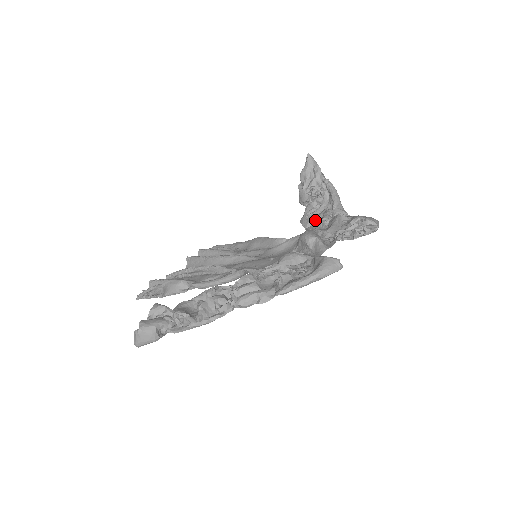
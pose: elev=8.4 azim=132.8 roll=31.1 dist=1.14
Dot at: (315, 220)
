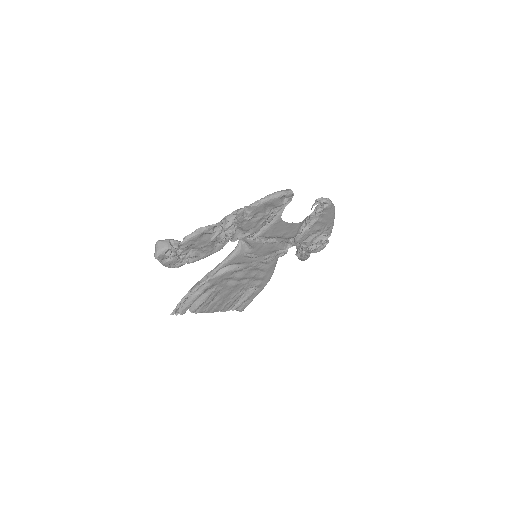
Dot at: (307, 252)
